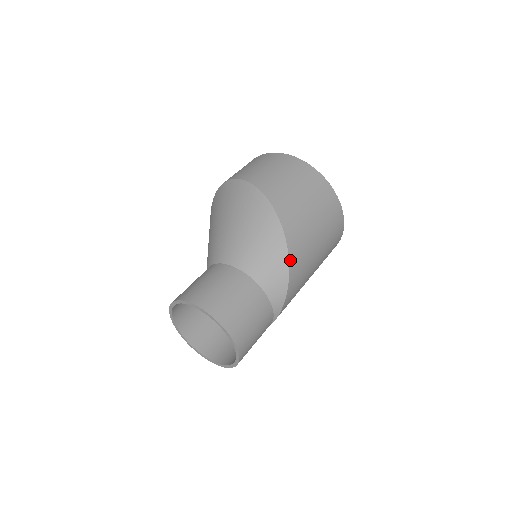
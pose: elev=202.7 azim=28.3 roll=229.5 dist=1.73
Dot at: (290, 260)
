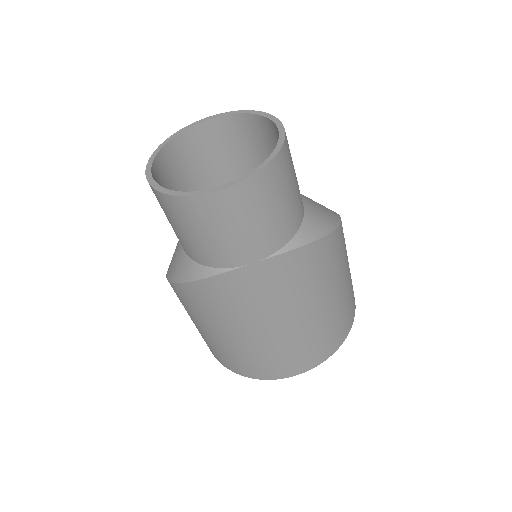
Dot at: (339, 227)
